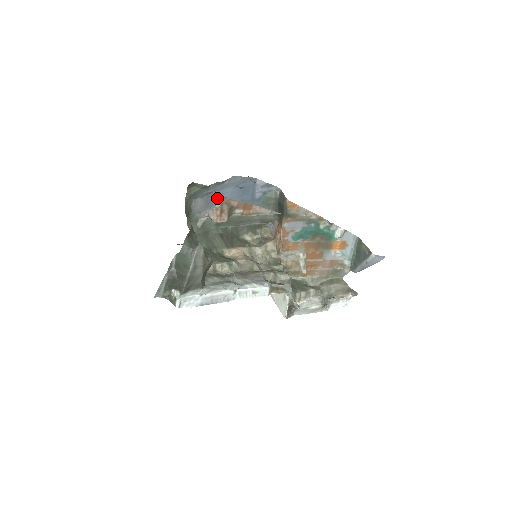
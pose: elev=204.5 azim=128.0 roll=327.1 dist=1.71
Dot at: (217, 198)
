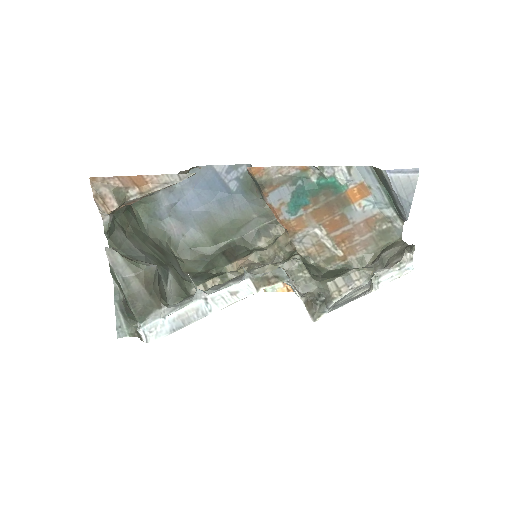
Dot at: (188, 210)
